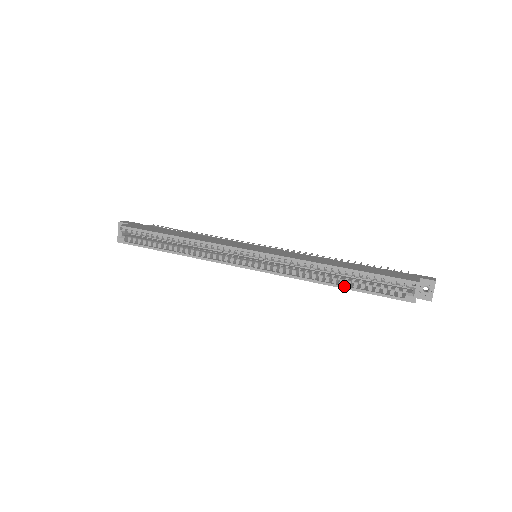
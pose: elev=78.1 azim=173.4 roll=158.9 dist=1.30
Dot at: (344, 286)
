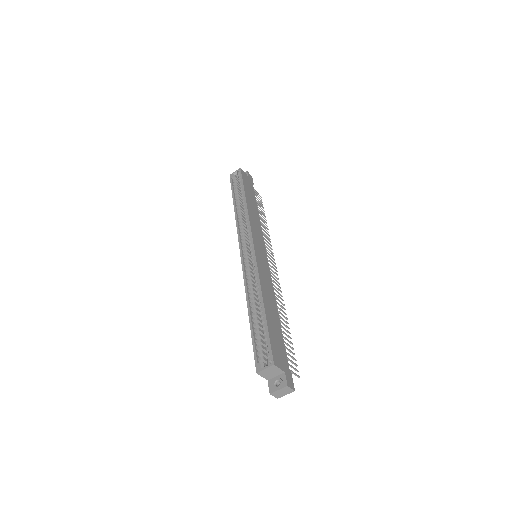
Dot at: (251, 316)
